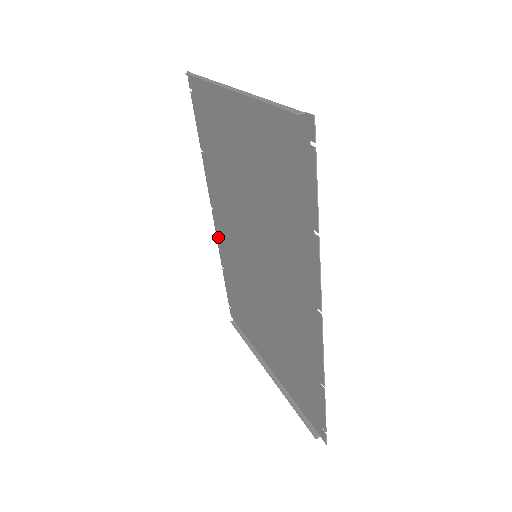
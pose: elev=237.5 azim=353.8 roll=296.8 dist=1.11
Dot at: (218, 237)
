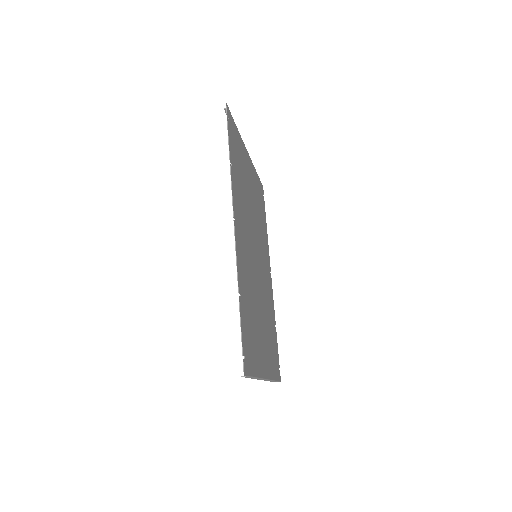
Dot at: (272, 294)
